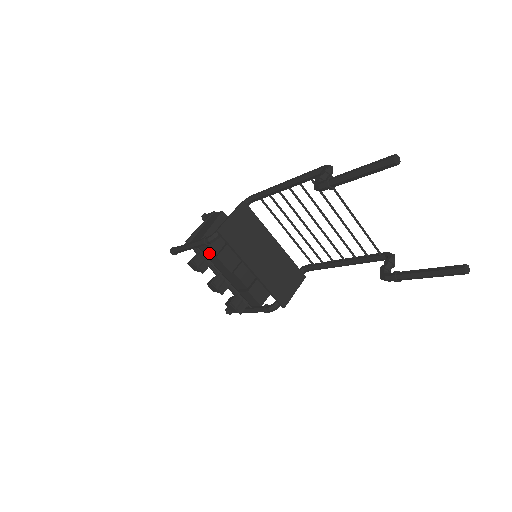
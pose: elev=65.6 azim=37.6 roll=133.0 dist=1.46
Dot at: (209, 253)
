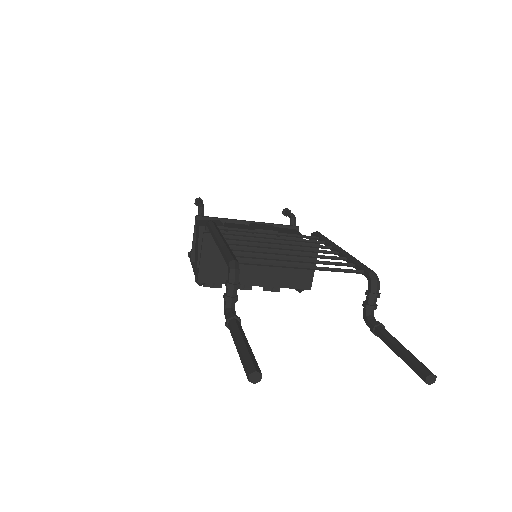
Dot at: occluded
